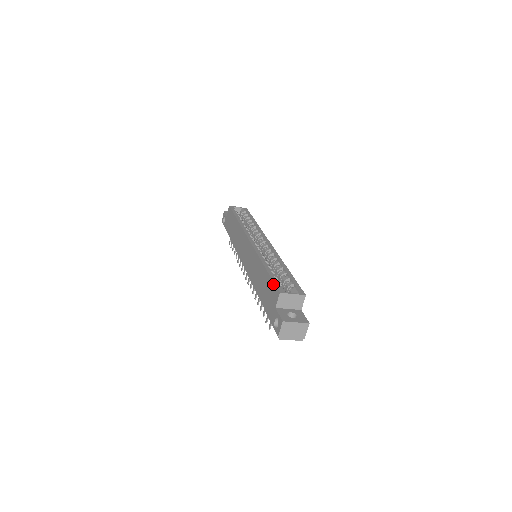
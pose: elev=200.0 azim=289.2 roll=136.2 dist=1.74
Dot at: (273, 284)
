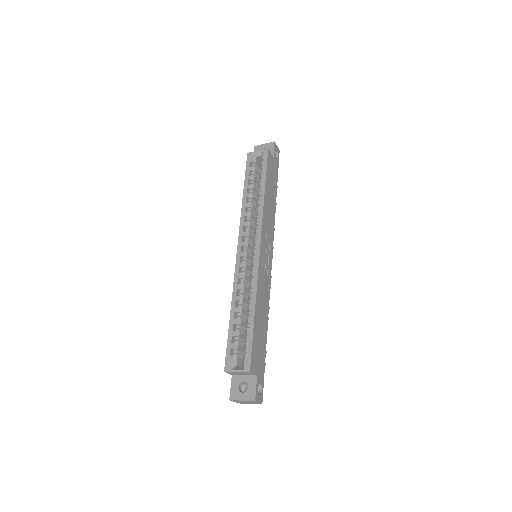
Dot at: (227, 351)
